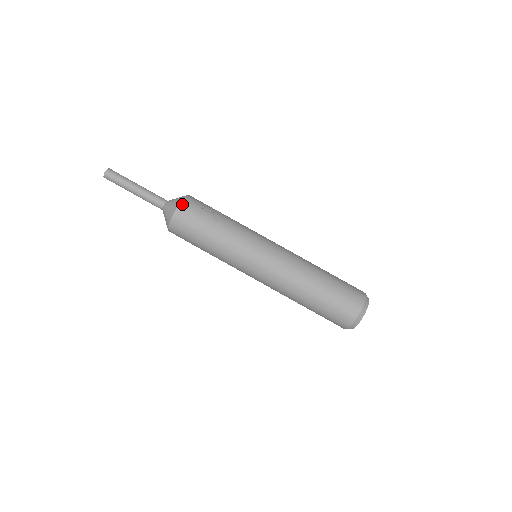
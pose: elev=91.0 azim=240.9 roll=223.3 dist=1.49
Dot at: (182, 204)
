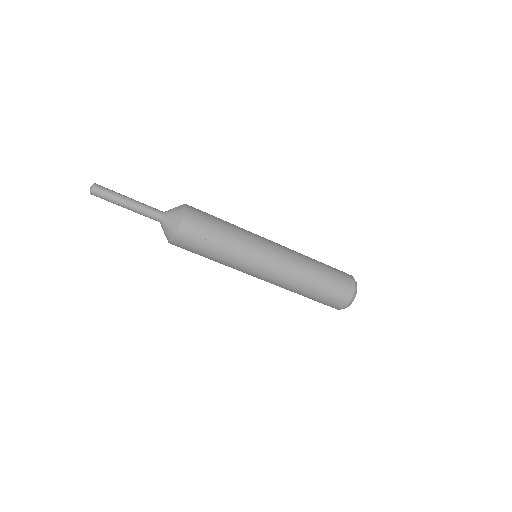
Dot at: (180, 232)
